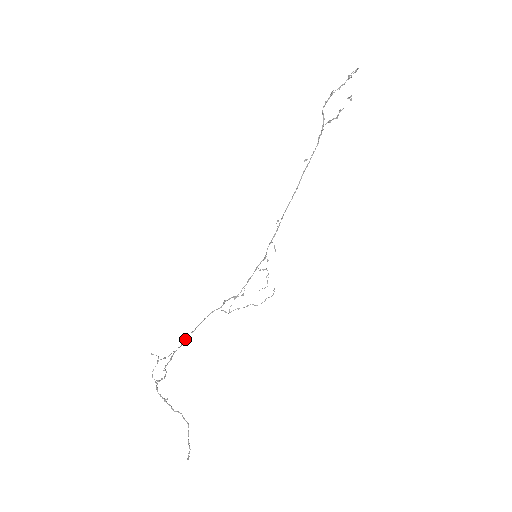
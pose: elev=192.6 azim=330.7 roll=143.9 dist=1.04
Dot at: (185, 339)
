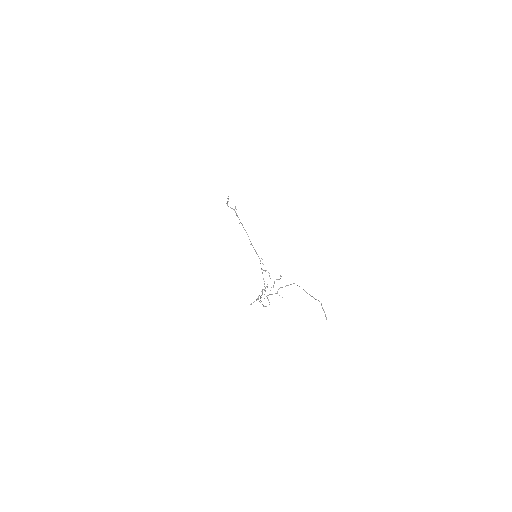
Dot at: occluded
